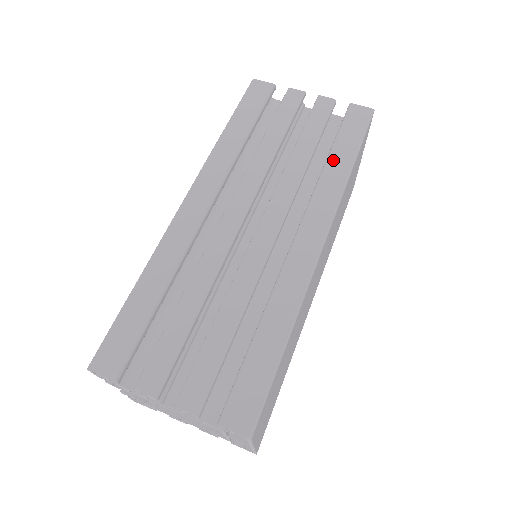
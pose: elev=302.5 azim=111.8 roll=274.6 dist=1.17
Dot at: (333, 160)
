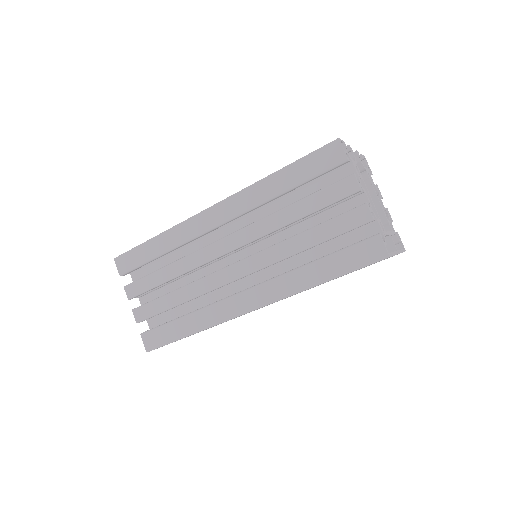
Dot at: (313, 267)
